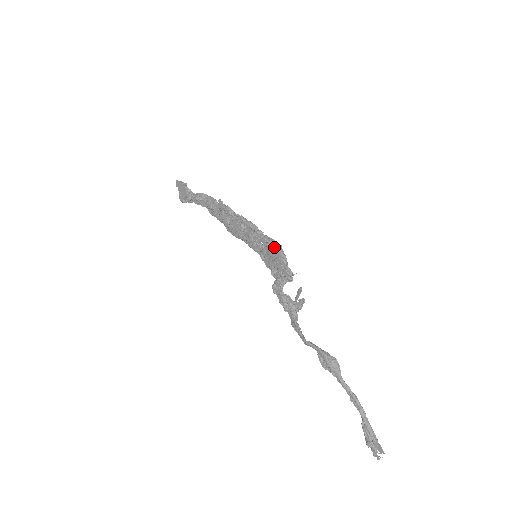
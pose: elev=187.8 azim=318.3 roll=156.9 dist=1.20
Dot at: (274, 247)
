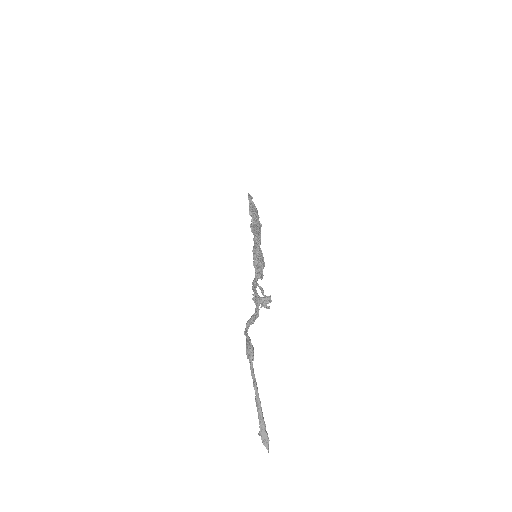
Dot at: (253, 247)
